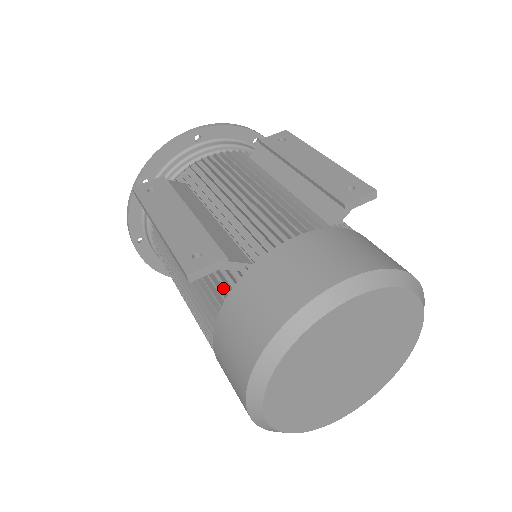
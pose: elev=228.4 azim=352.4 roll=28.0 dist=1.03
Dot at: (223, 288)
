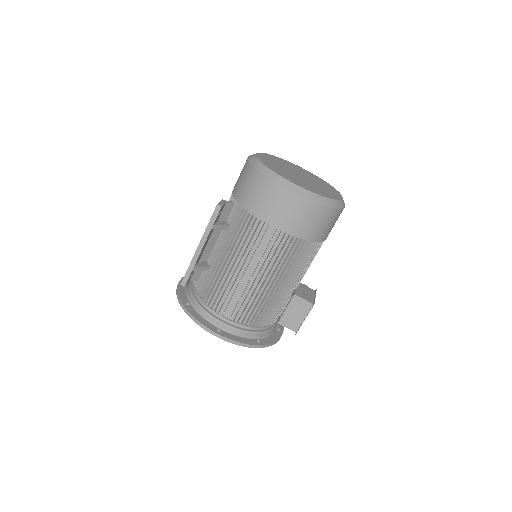
Dot at: (240, 216)
